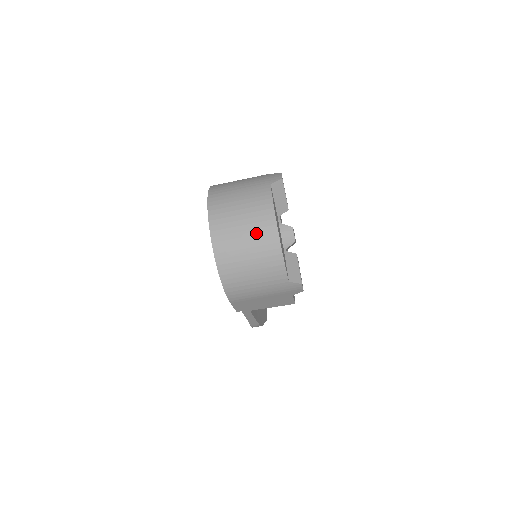
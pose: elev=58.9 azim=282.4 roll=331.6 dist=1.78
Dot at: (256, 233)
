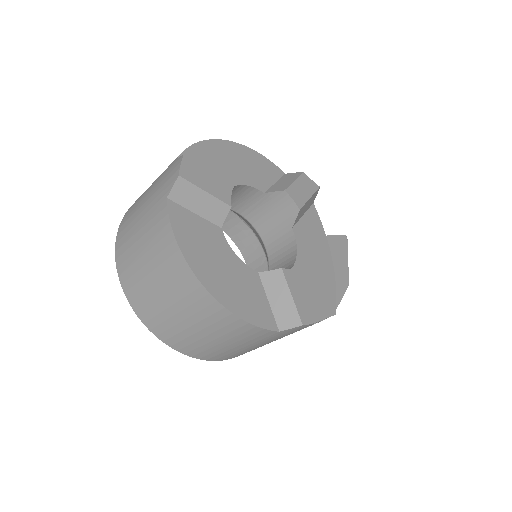
Dot at: (179, 297)
